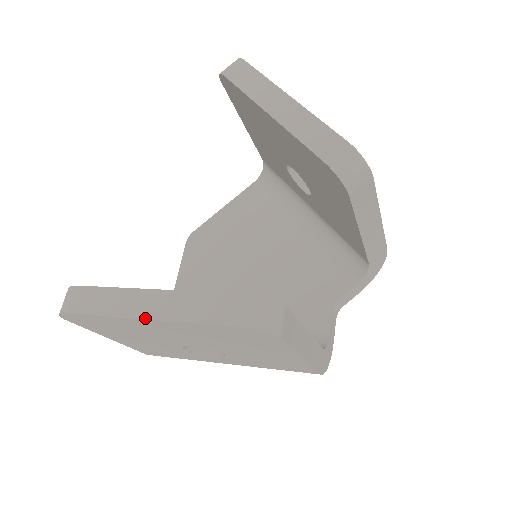
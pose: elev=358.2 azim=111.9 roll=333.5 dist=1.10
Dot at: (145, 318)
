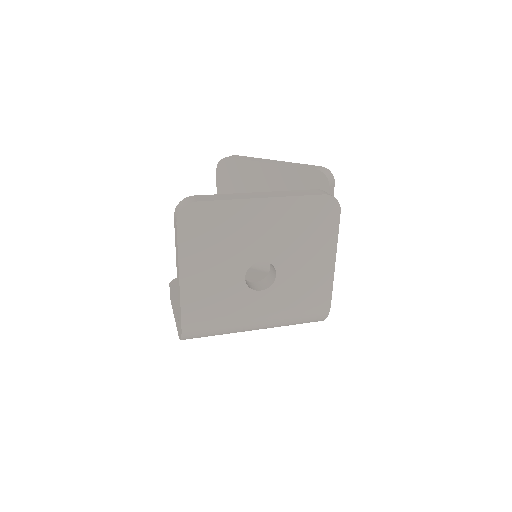
Dot at: (262, 197)
